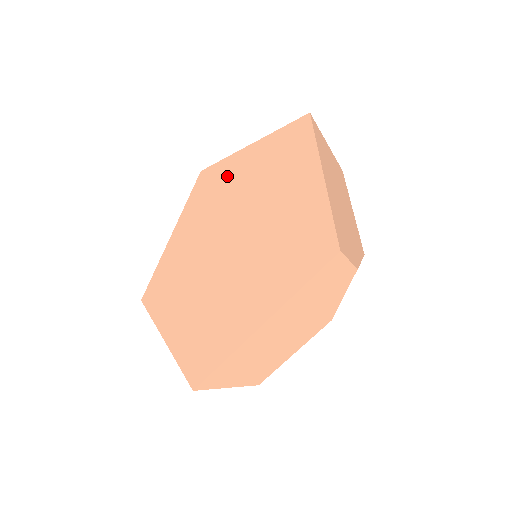
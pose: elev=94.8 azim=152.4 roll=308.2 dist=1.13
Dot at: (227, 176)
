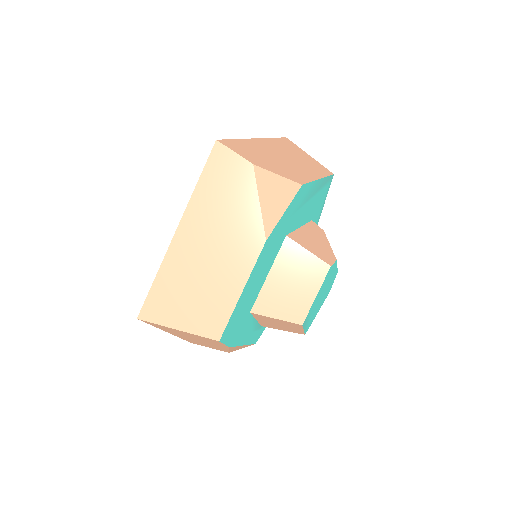
Dot at: occluded
